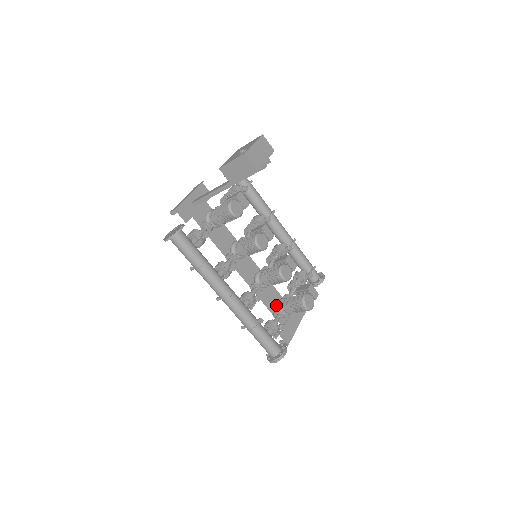
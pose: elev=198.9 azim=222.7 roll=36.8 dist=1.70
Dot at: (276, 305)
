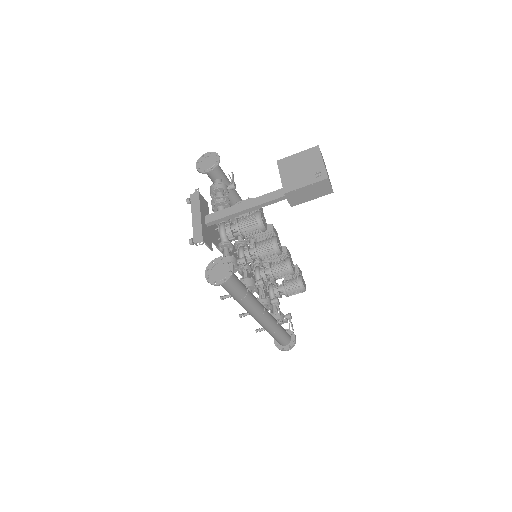
Dot at: (265, 293)
